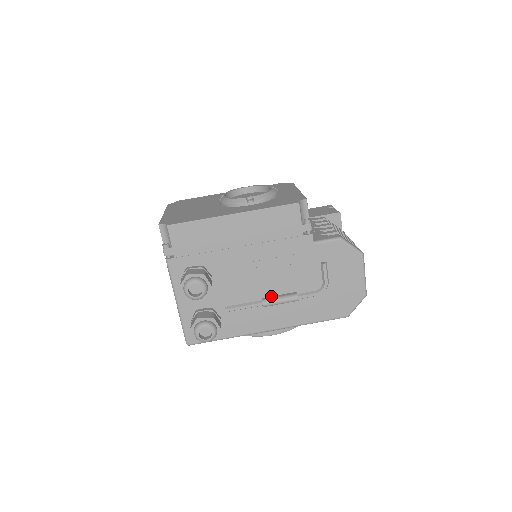
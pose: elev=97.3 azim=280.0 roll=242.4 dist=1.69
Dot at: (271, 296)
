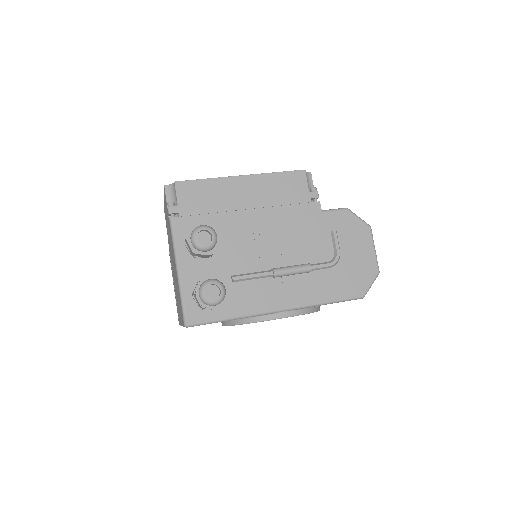
Dot at: (281, 267)
